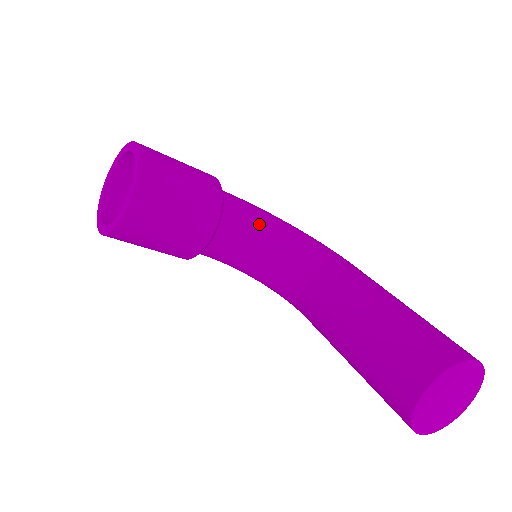
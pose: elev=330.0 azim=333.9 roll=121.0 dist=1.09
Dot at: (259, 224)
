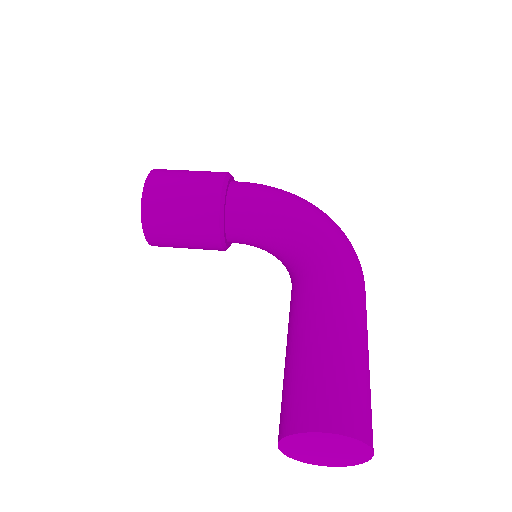
Dot at: (265, 220)
